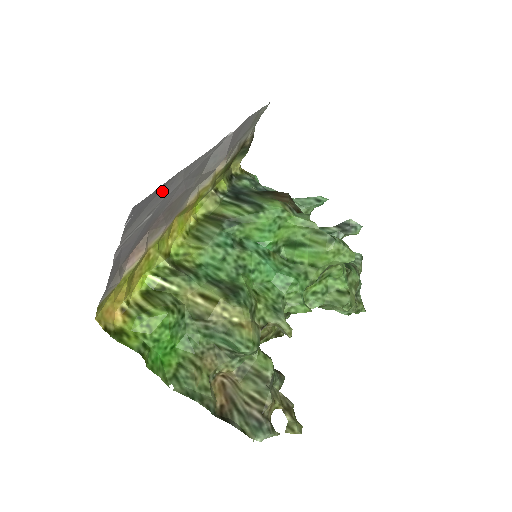
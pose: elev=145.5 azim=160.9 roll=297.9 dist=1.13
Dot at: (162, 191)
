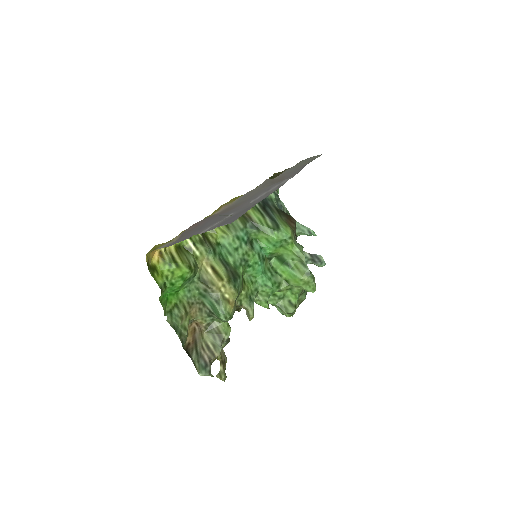
Dot at: (243, 210)
